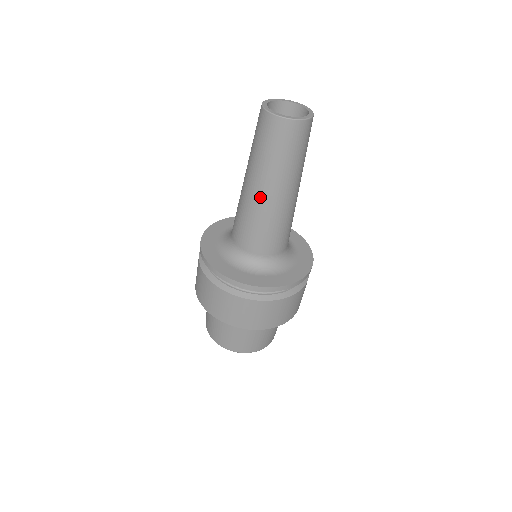
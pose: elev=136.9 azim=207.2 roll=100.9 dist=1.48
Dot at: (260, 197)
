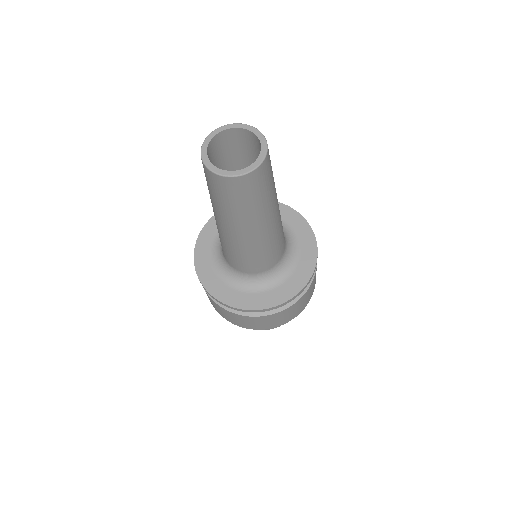
Dot at: (256, 236)
